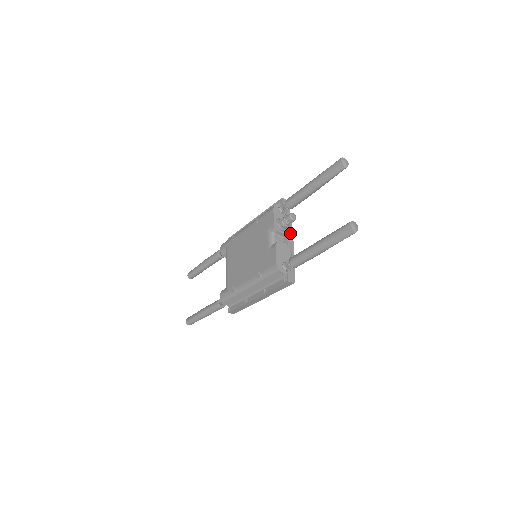
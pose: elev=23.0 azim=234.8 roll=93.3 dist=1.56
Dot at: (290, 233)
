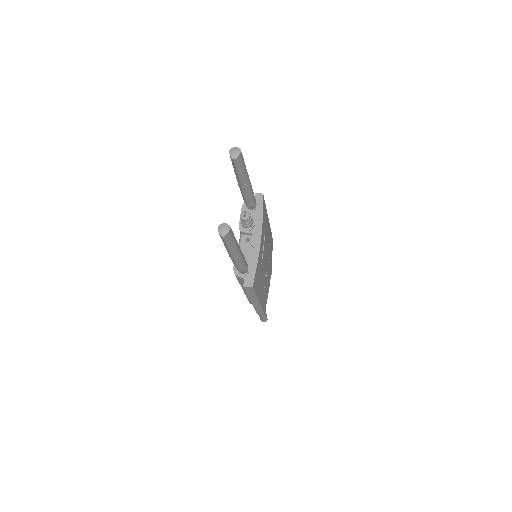
Dot at: (258, 231)
